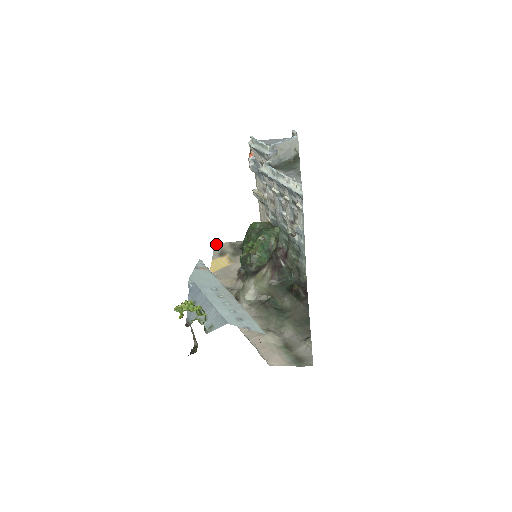
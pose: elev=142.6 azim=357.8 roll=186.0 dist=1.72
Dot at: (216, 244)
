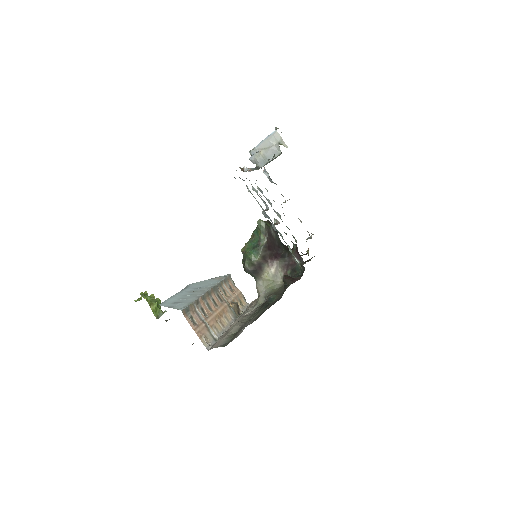
Dot at: occluded
